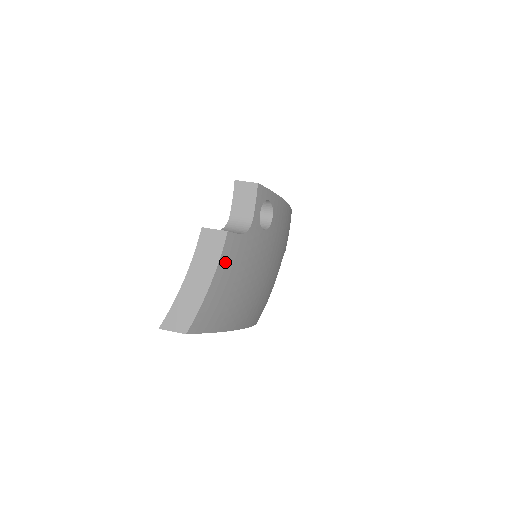
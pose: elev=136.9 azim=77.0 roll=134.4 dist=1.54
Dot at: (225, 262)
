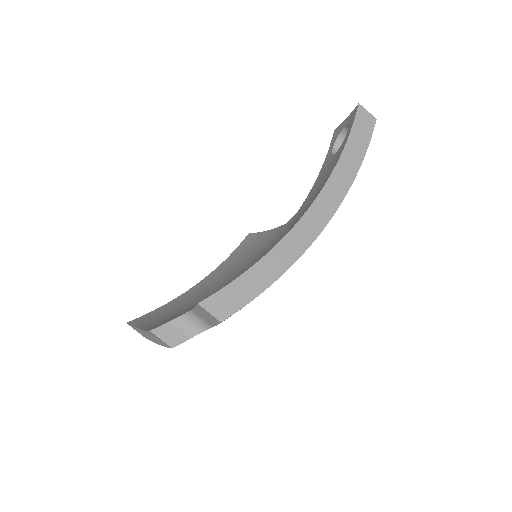
Dot at: occluded
